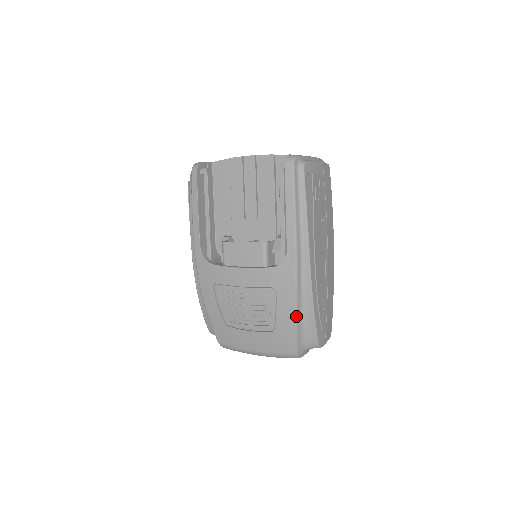
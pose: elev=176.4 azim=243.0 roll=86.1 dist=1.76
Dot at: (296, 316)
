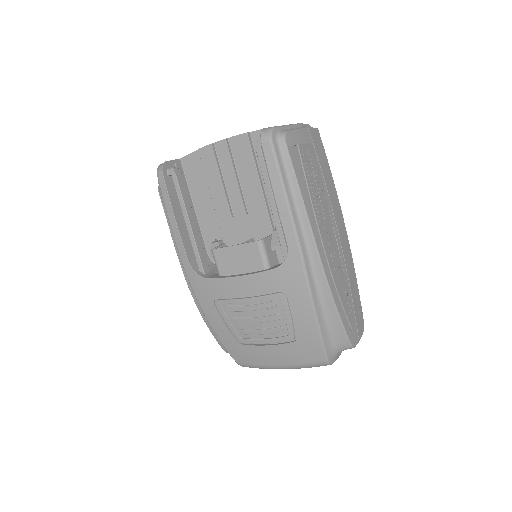
Dot at: (317, 319)
